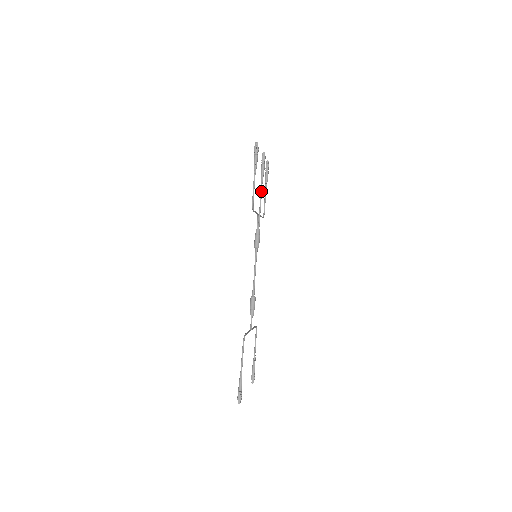
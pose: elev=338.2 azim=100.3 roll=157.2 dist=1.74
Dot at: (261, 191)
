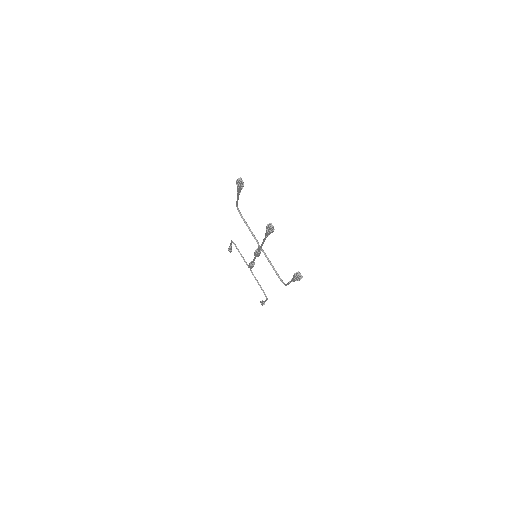
Dot at: occluded
